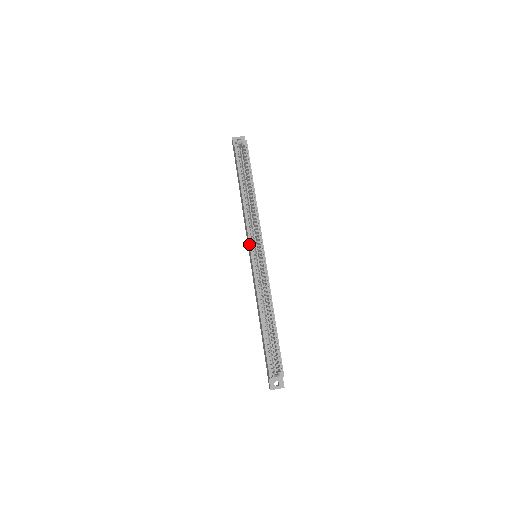
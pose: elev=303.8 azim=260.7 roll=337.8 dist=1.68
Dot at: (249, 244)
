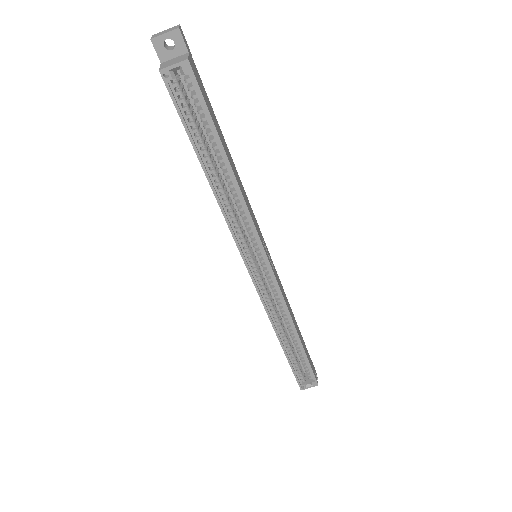
Dot at: occluded
